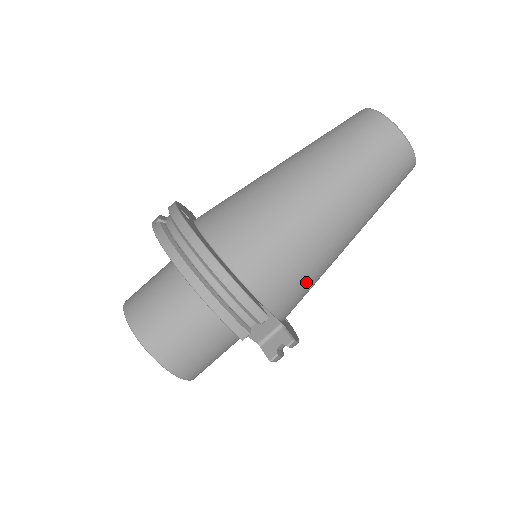
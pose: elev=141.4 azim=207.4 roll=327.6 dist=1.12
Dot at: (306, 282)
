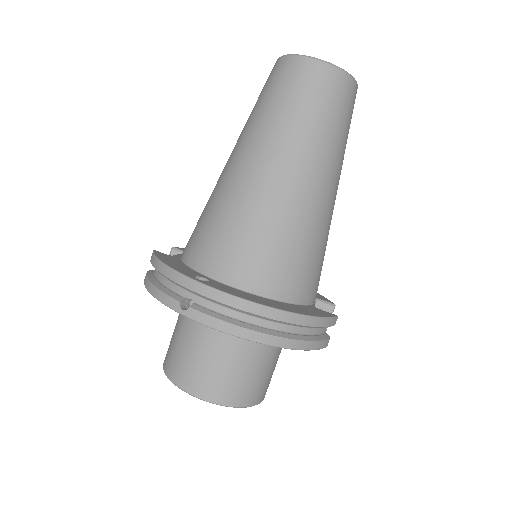
Dot at: occluded
